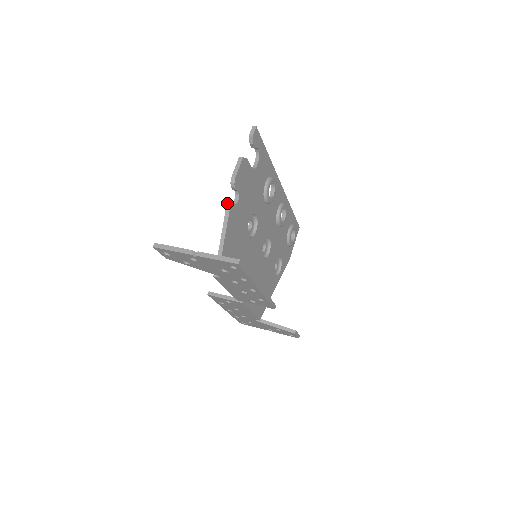
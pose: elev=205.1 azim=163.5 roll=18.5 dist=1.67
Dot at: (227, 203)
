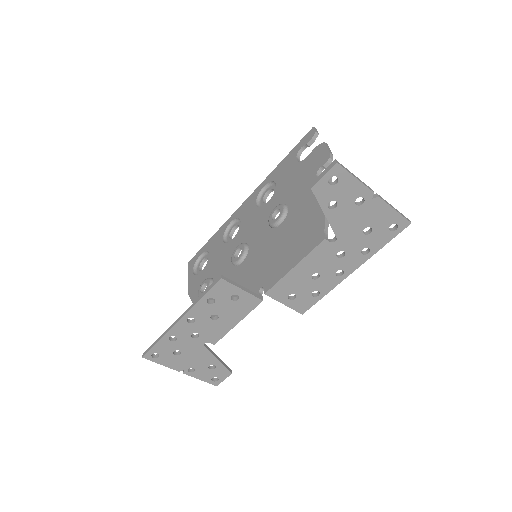
Dot at: occluded
